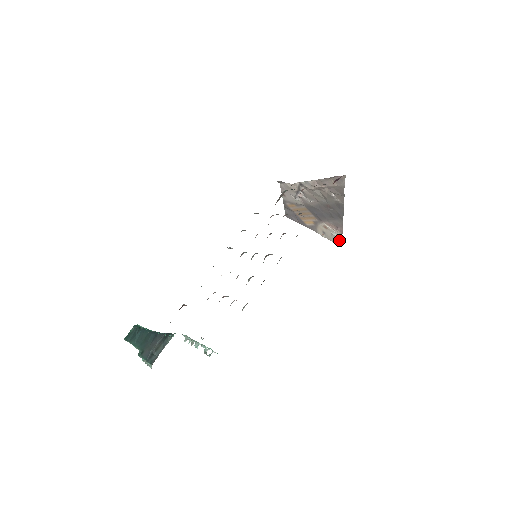
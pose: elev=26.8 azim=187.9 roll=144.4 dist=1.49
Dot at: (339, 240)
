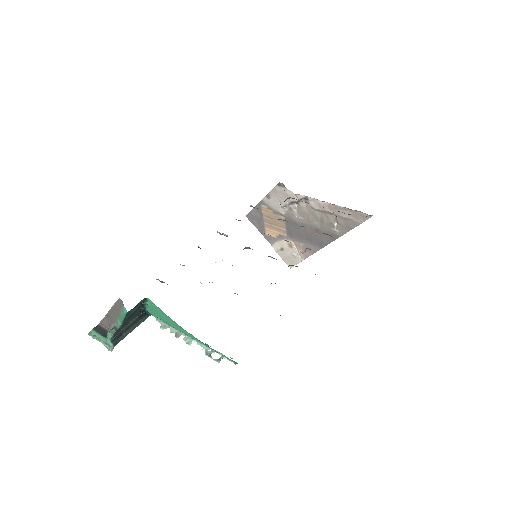
Dot at: (294, 262)
